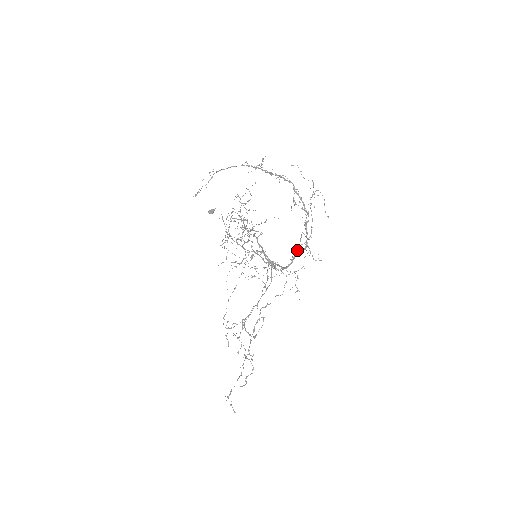
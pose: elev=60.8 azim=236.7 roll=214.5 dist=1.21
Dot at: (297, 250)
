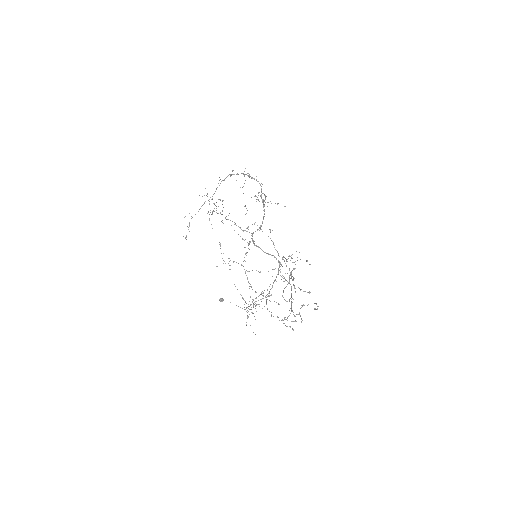
Dot at: occluded
